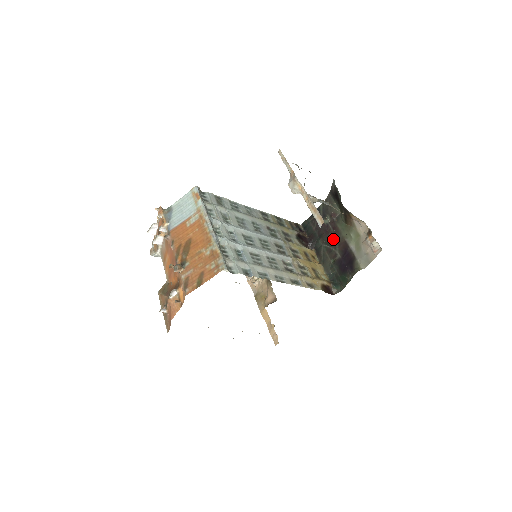
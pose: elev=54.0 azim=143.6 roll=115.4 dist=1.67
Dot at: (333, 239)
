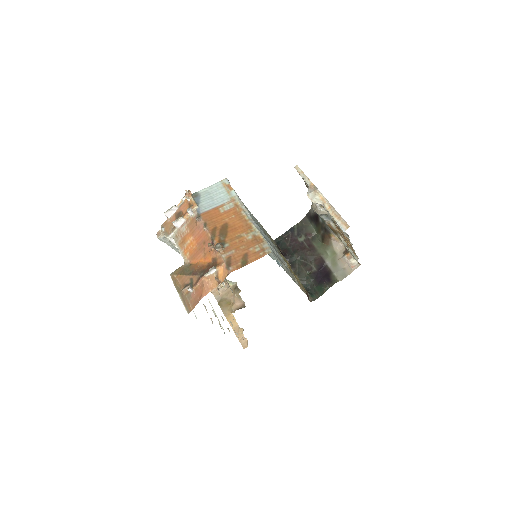
Dot at: (309, 255)
